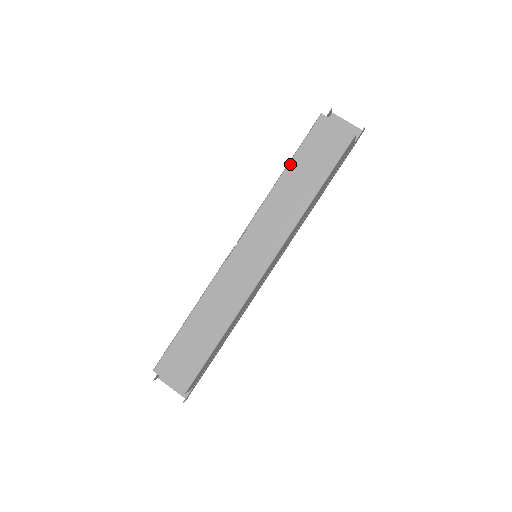
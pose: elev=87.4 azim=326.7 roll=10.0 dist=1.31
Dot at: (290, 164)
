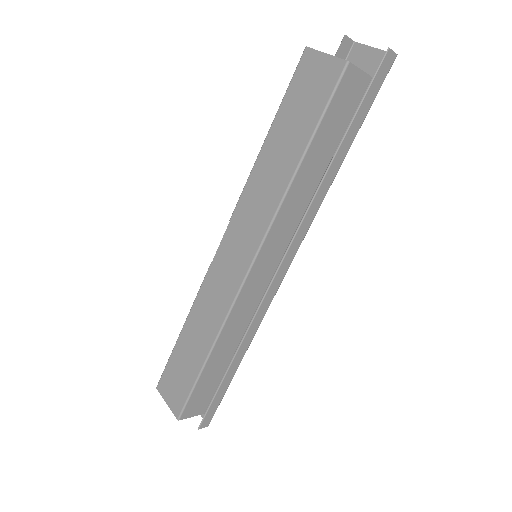
Dot at: (271, 128)
